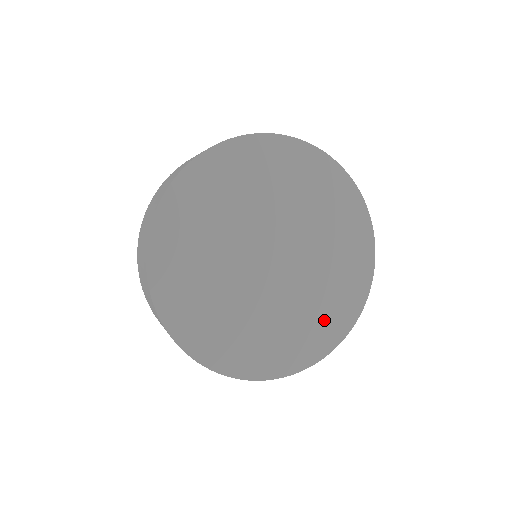
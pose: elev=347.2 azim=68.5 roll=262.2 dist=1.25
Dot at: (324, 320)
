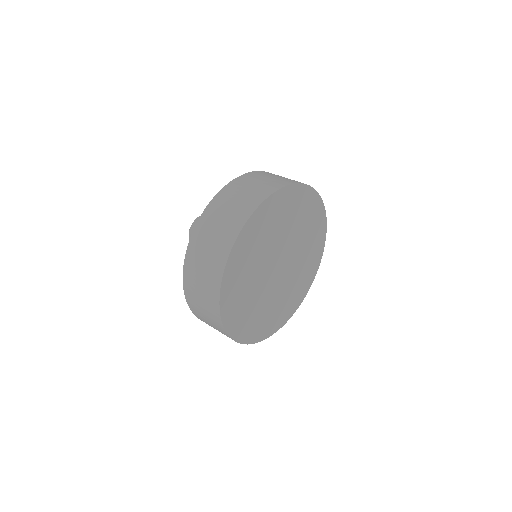
Dot at: (311, 260)
